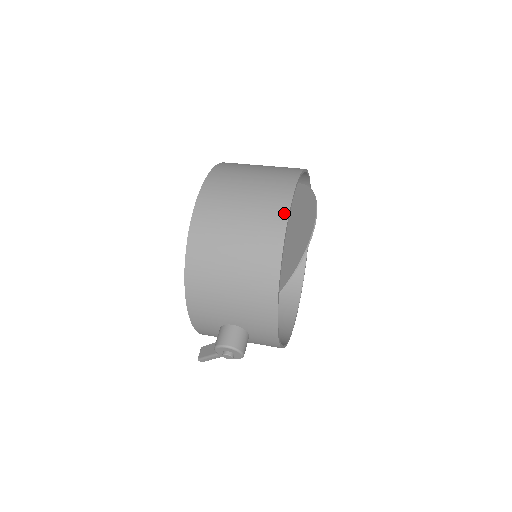
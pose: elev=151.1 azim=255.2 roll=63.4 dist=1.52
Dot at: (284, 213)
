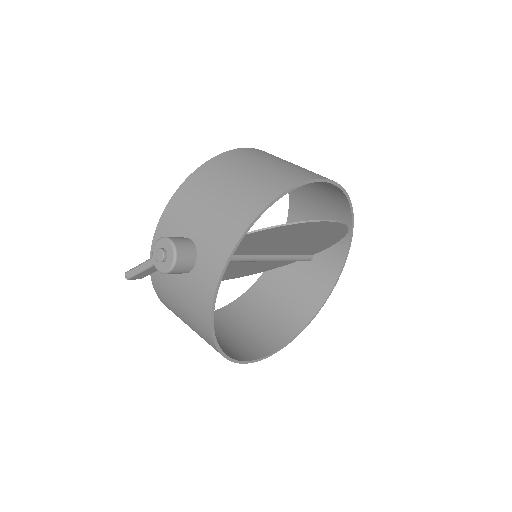
Dot at: (316, 177)
